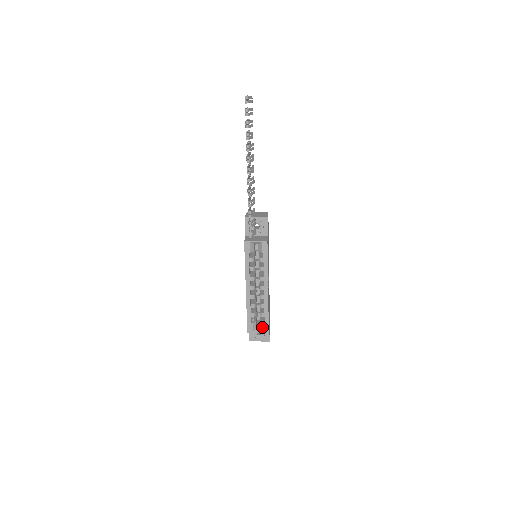
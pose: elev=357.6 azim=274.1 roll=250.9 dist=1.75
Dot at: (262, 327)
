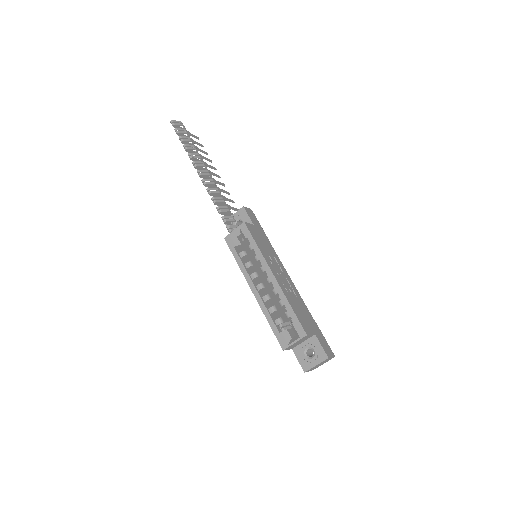
Dot at: (295, 332)
